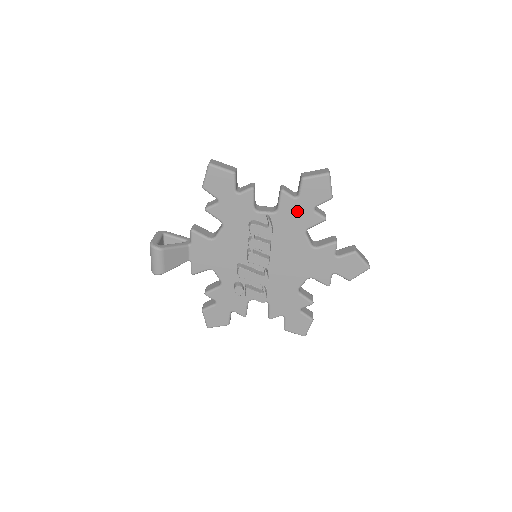
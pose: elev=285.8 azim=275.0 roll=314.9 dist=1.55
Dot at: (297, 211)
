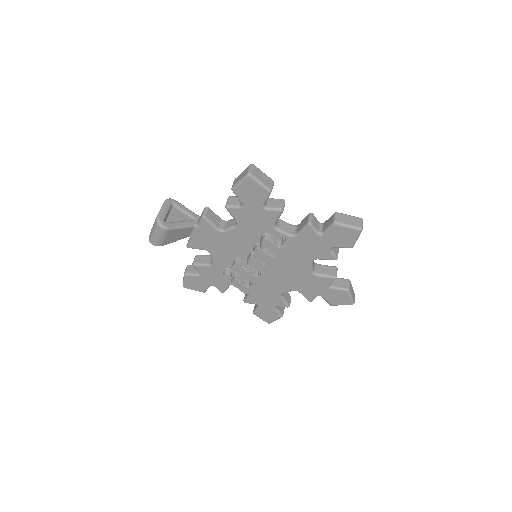
Dot at: (314, 244)
